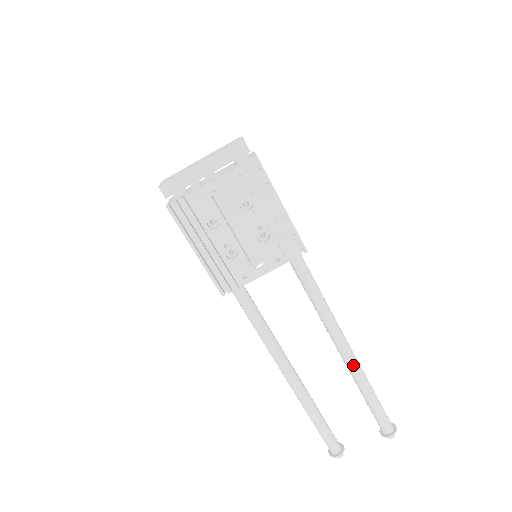
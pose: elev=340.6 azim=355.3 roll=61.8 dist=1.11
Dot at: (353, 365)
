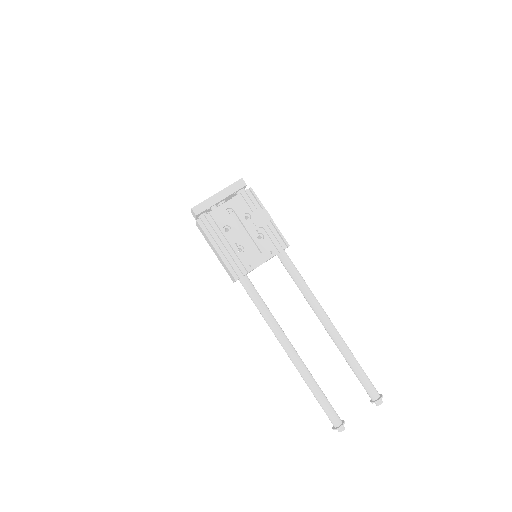
Dot at: (336, 335)
